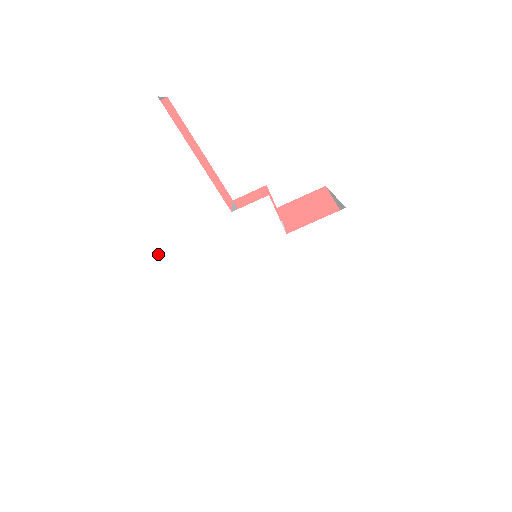
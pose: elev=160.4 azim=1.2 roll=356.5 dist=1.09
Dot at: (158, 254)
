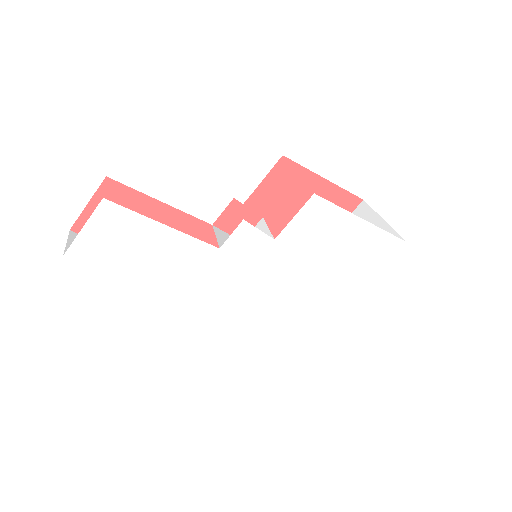
Dot at: (179, 309)
